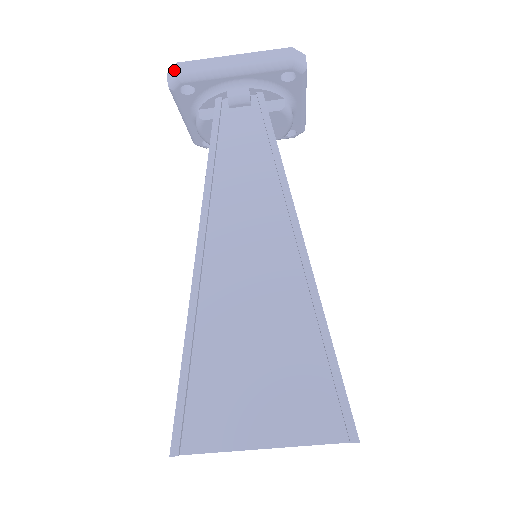
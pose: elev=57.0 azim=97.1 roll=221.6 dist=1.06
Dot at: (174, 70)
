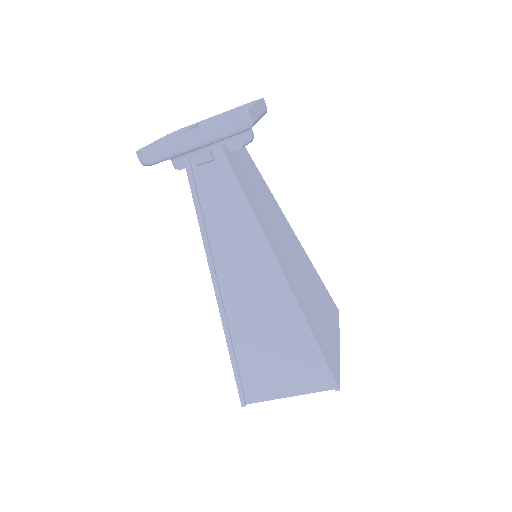
Dot at: (141, 156)
